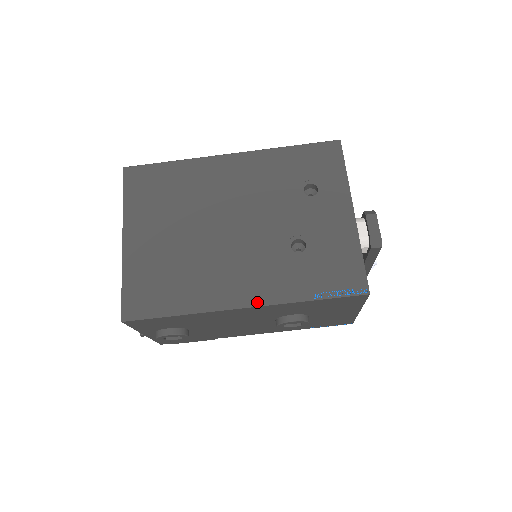
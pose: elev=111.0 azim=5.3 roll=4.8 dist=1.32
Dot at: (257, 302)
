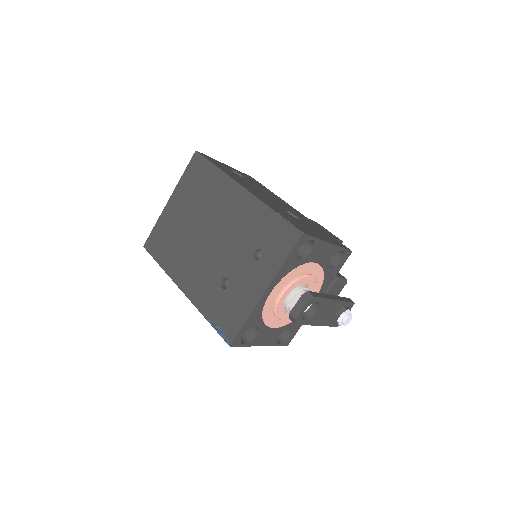
Dot at: (188, 294)
